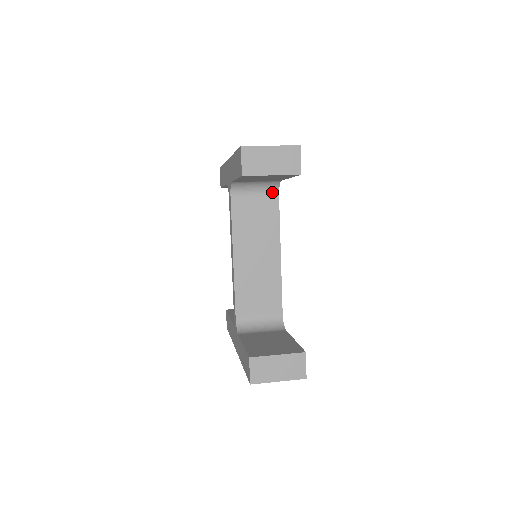
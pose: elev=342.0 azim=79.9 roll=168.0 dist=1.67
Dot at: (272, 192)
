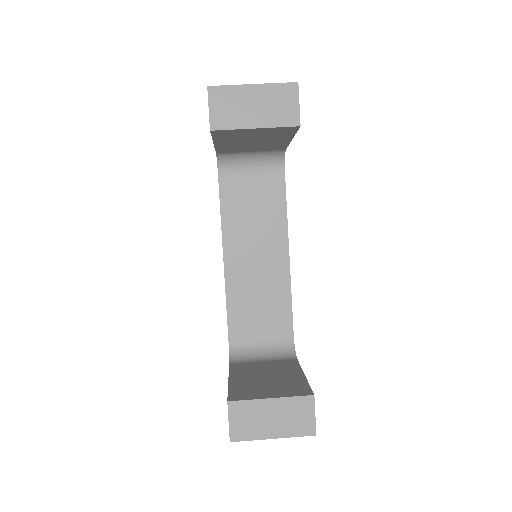
Dot at: (275, 168)
